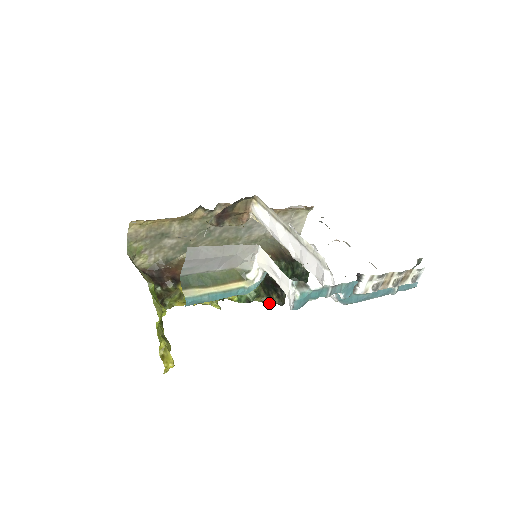
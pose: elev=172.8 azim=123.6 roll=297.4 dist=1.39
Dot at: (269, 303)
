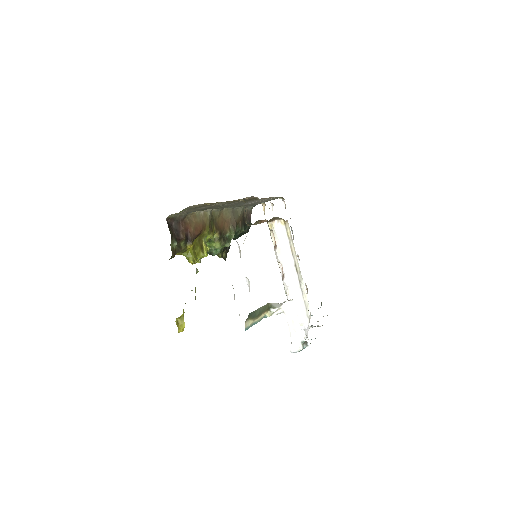
Dot at: (220, 257)
